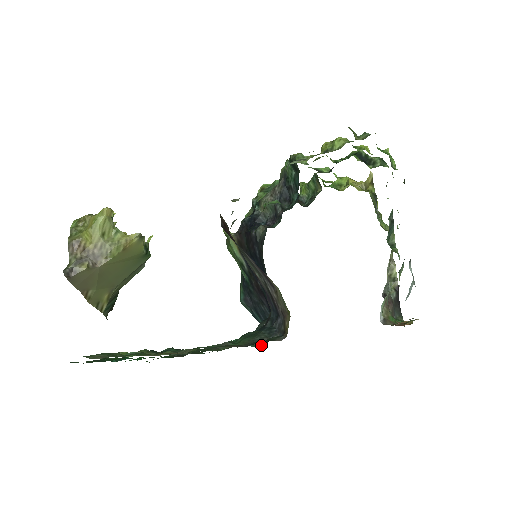
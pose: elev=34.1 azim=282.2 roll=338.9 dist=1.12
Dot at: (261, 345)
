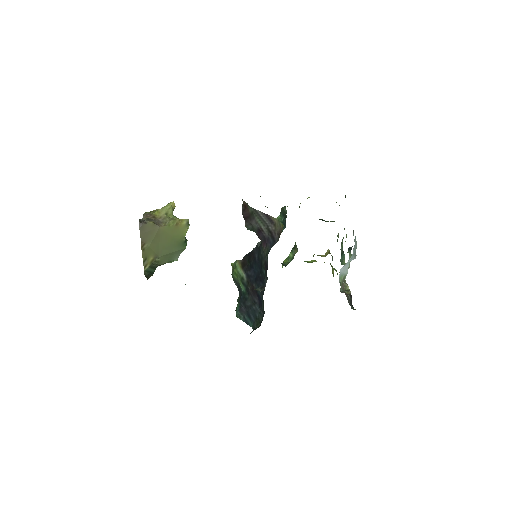
Dot at: occluded
